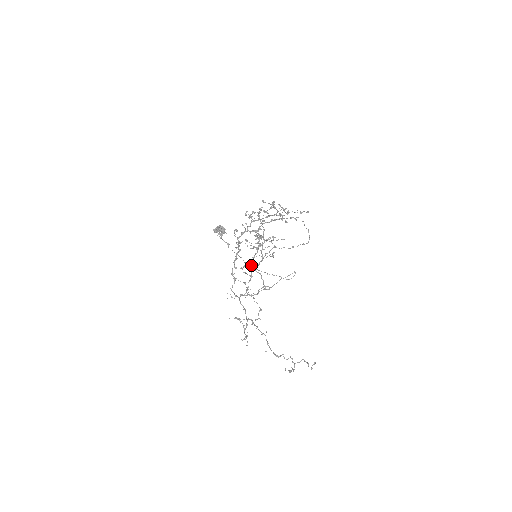
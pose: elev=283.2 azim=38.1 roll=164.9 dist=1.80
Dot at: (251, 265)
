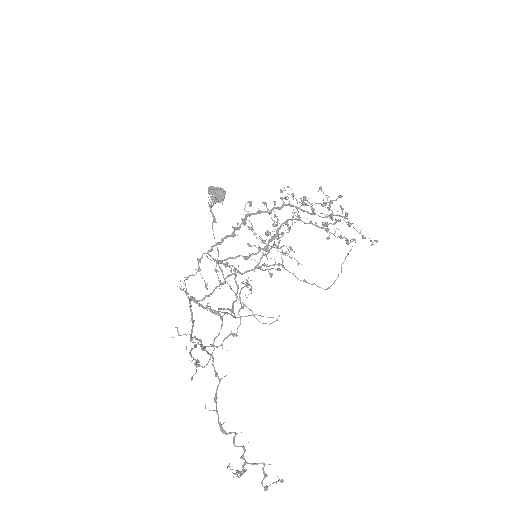
Dot at: occluded
